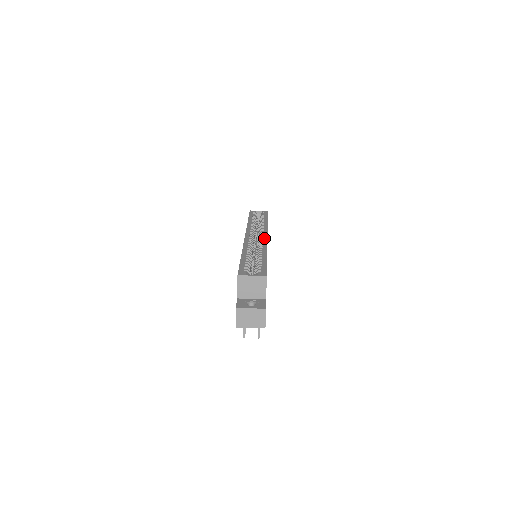
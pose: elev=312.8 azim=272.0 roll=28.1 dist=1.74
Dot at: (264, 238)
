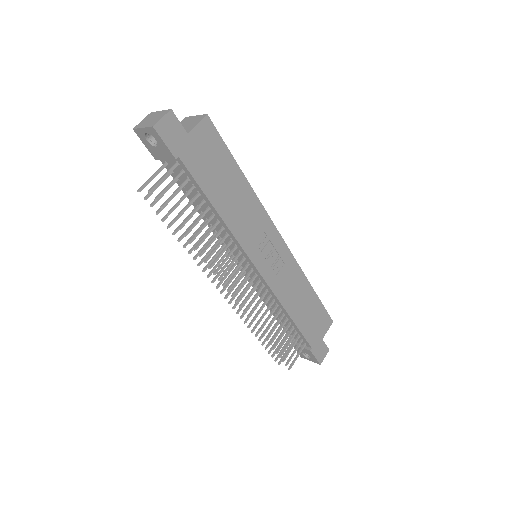
Dot at: (274, 228)
